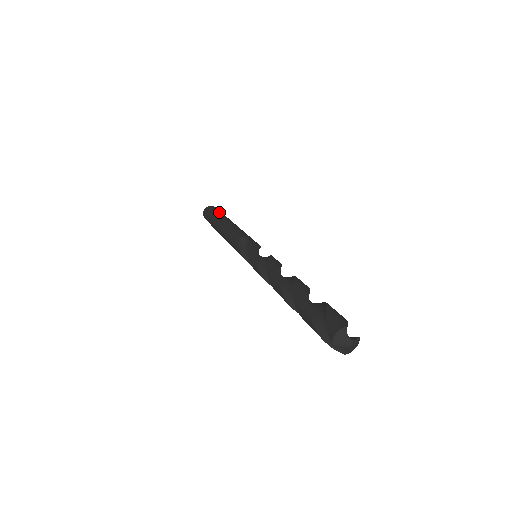
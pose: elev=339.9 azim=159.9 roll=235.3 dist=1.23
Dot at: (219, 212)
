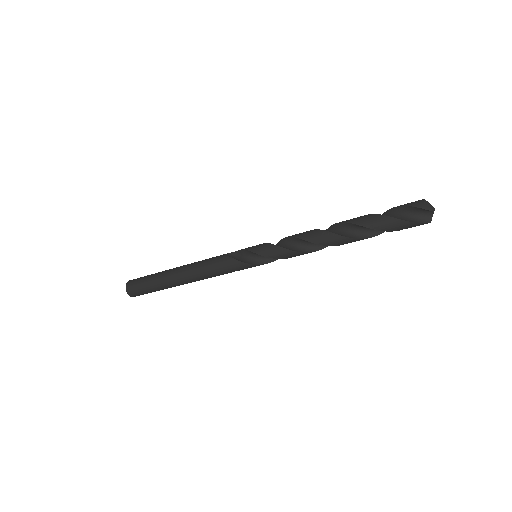
Dot at: occluded
